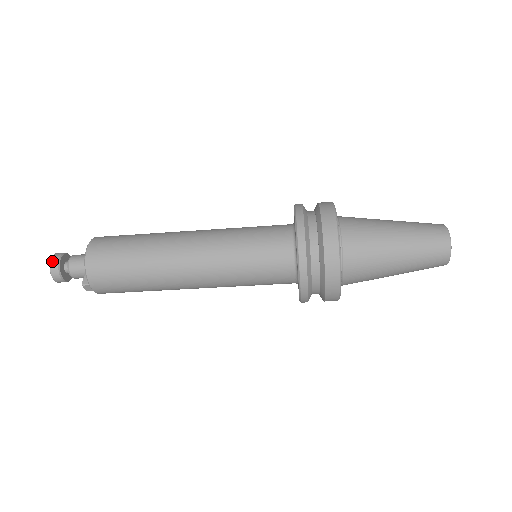
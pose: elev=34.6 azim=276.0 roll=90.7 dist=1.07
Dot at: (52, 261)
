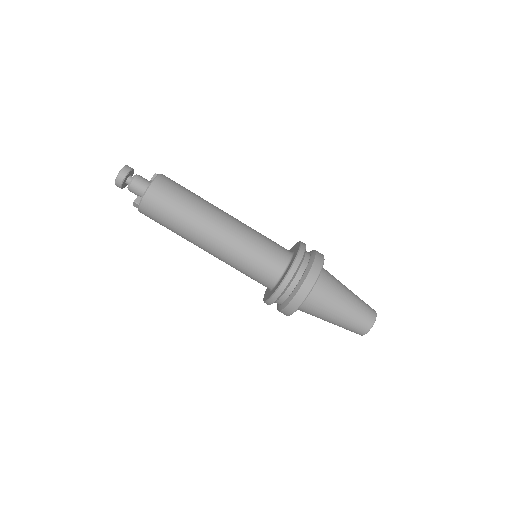
Dot at: (122, 171)
